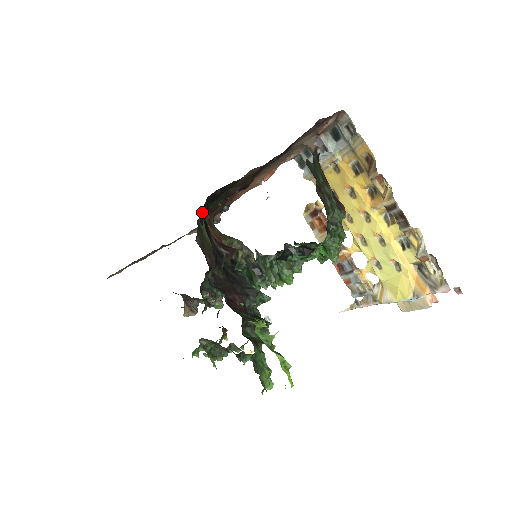
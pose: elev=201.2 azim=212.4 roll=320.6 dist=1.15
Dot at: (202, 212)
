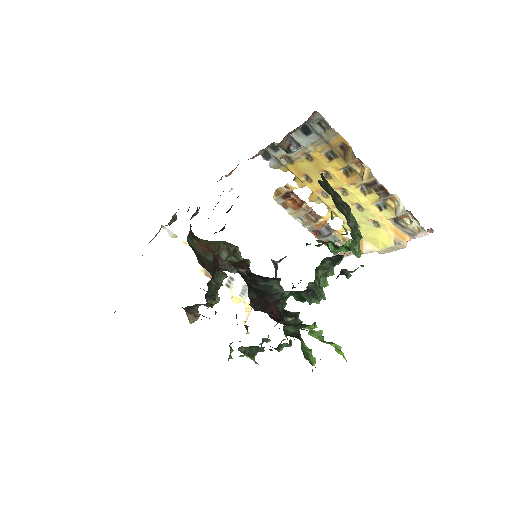
Dot at: occluded
